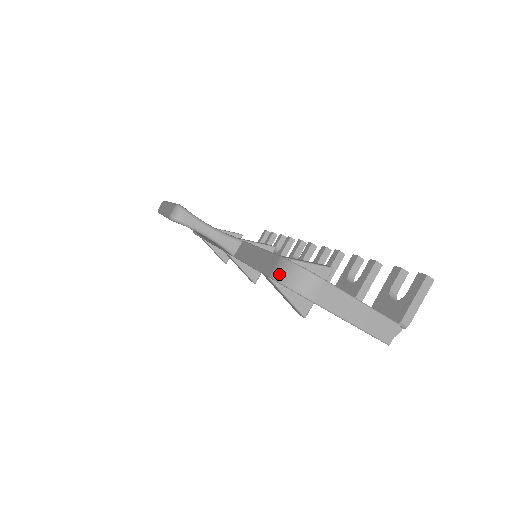
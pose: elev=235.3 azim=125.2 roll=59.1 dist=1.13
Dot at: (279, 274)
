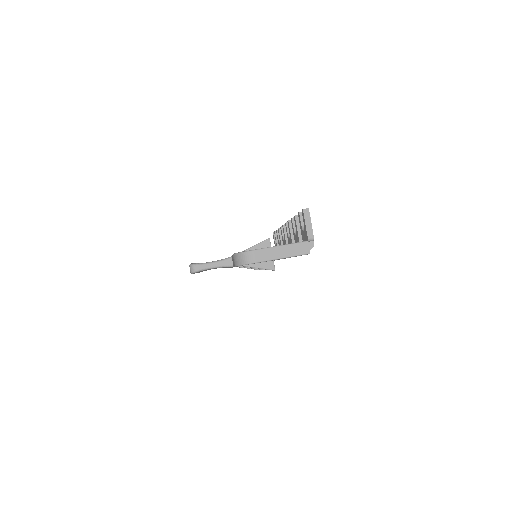
Dot at: (236, 262)
